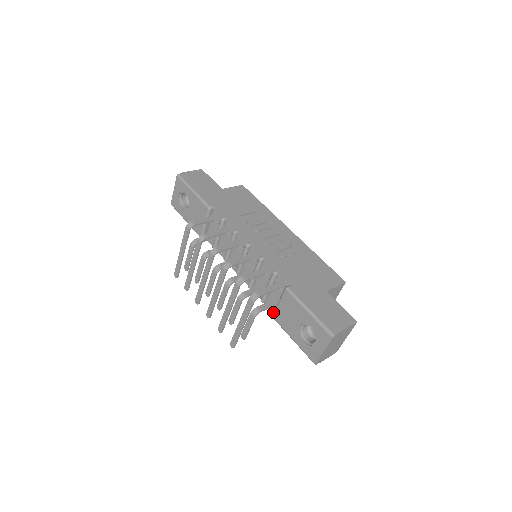
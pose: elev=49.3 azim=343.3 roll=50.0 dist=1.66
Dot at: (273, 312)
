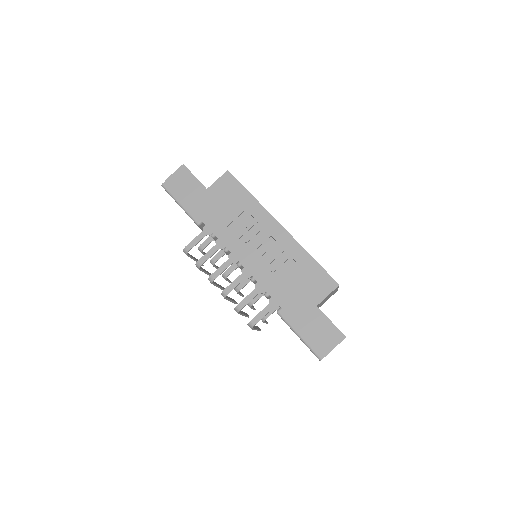
Dot at: occluded
